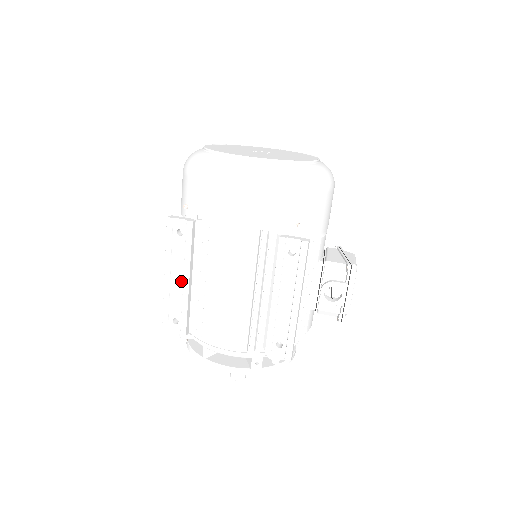
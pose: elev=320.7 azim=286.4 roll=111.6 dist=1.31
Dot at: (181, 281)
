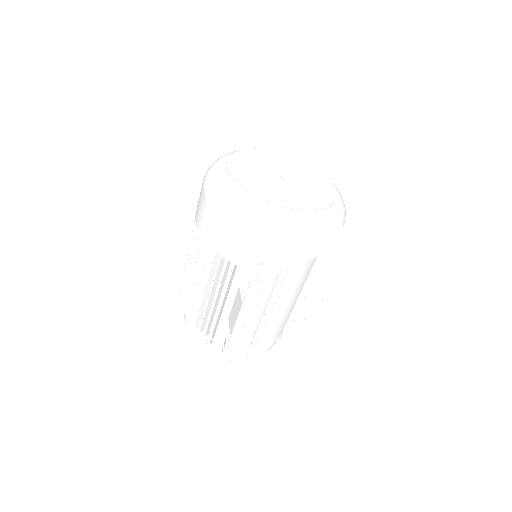
Dot at: (252, 321)
